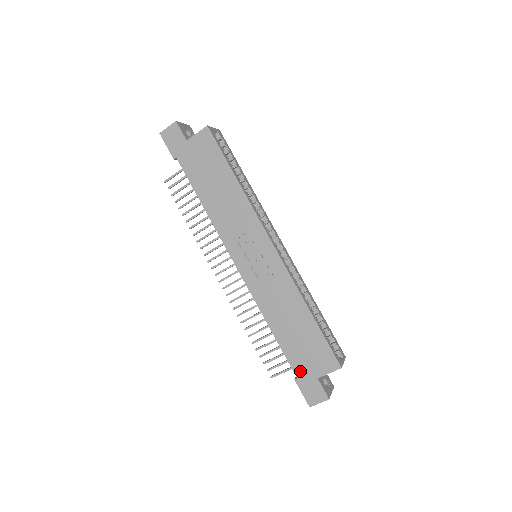
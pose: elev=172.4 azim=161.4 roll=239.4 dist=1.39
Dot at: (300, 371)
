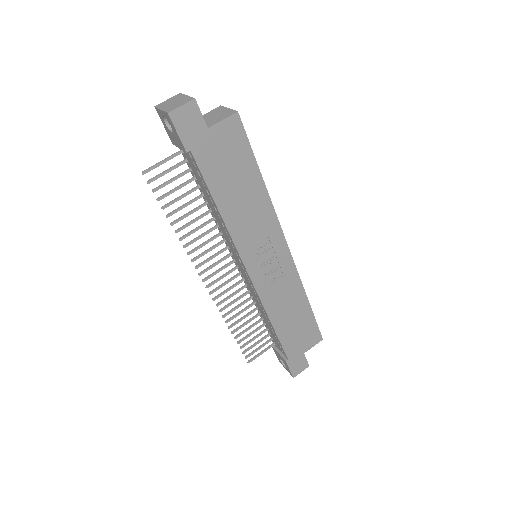
Dot at: (291, 353)
